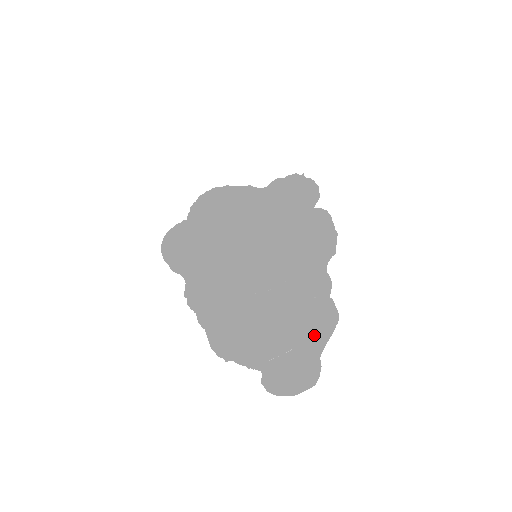
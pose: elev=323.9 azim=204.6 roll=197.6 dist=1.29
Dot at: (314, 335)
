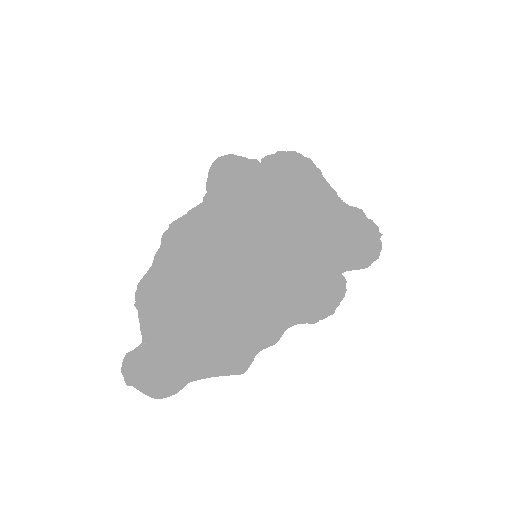
Dot at: (199, 369)
